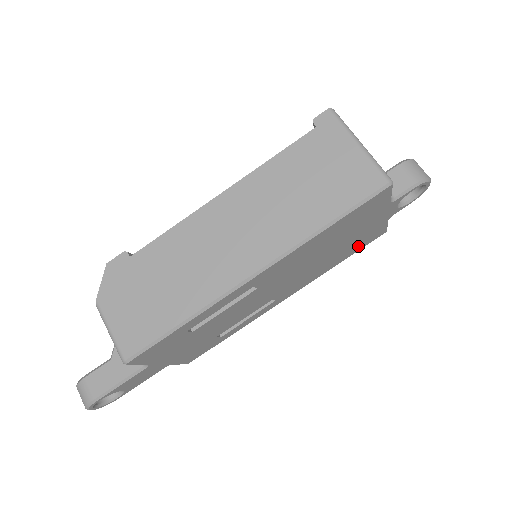
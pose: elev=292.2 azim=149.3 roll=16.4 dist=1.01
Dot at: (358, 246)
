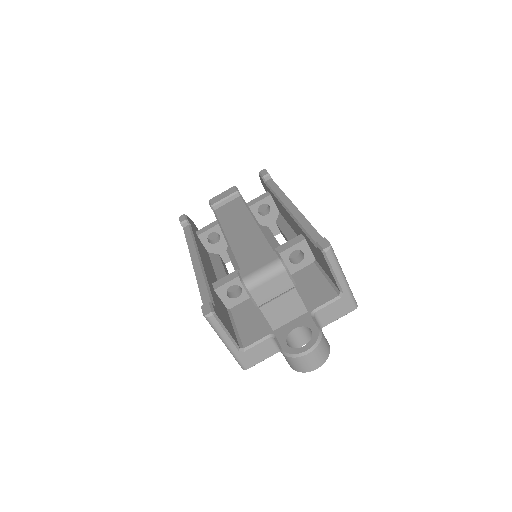
Dot at: occluded
